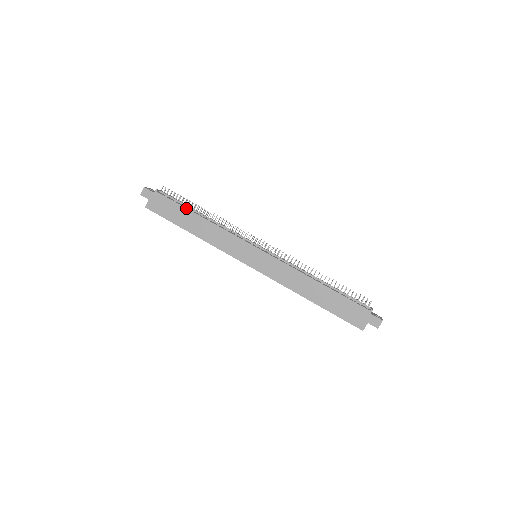
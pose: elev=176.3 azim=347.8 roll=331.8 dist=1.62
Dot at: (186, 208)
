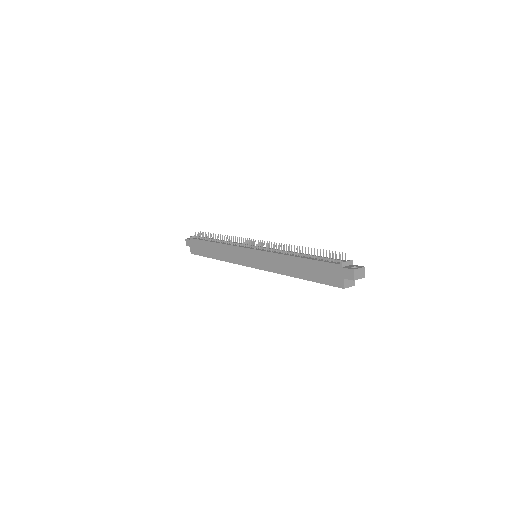
Dot at: (206, 241)
